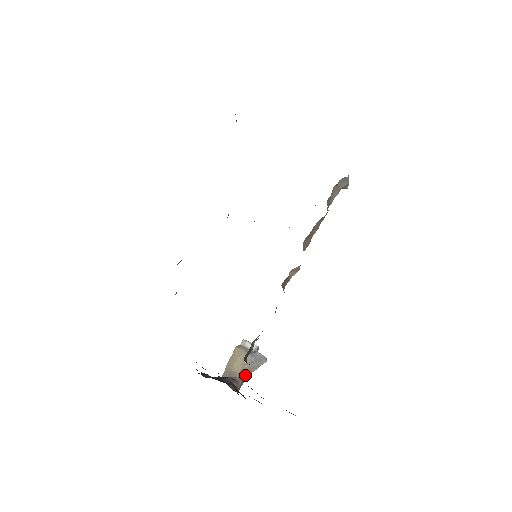
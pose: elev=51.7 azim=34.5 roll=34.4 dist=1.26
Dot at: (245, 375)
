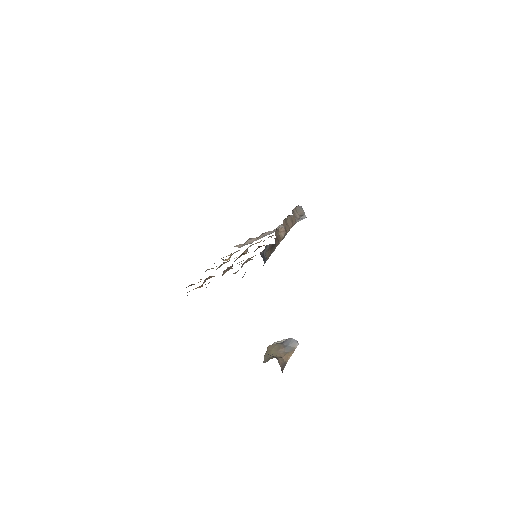
Dot at: (284, 359)
